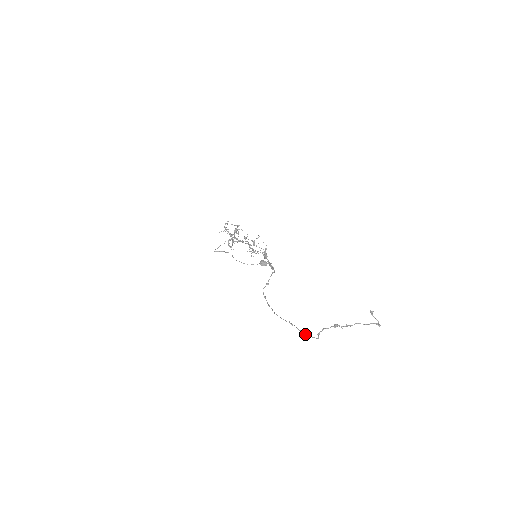
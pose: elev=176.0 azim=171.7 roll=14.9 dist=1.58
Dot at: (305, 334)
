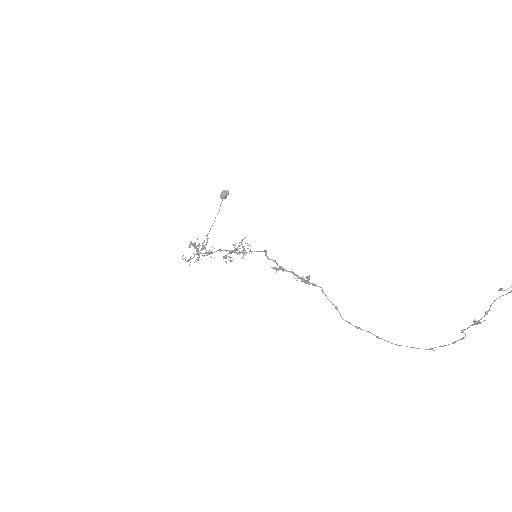
Dot at: occluded
